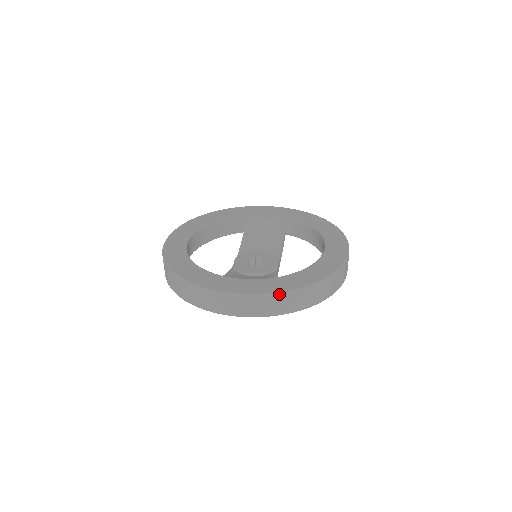
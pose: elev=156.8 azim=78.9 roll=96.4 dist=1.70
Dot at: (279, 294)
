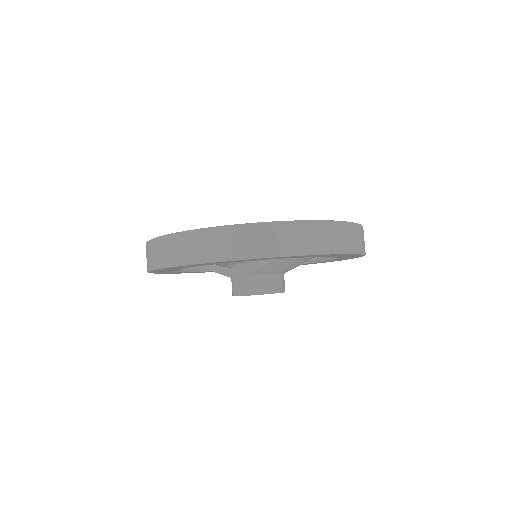
Dot at: (362, 227)
